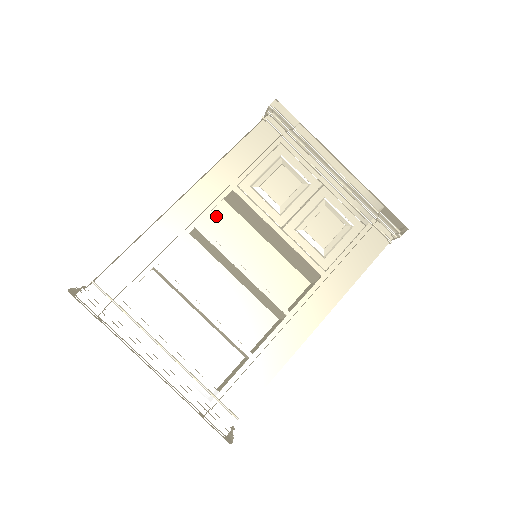
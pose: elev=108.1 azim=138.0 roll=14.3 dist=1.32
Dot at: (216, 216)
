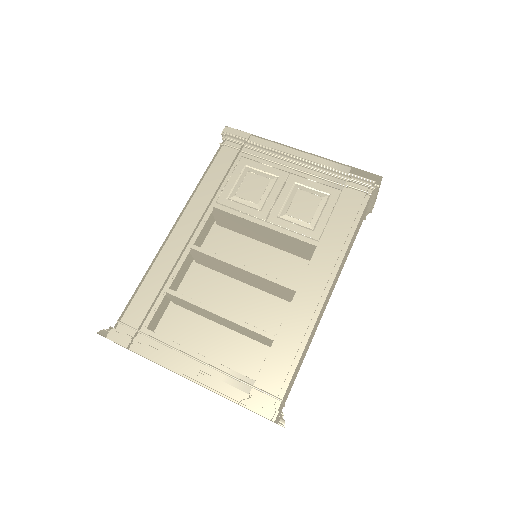
Dot at: (215, 240)
